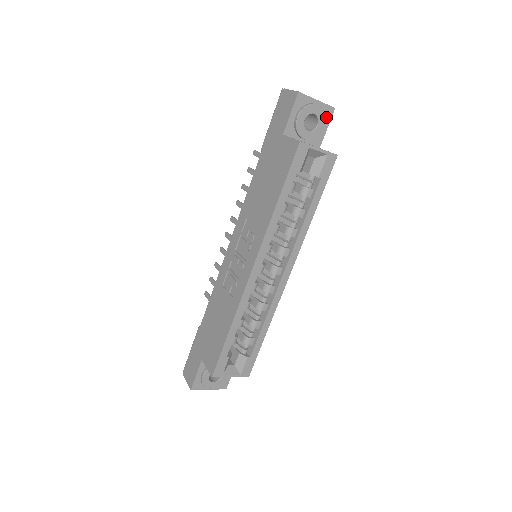
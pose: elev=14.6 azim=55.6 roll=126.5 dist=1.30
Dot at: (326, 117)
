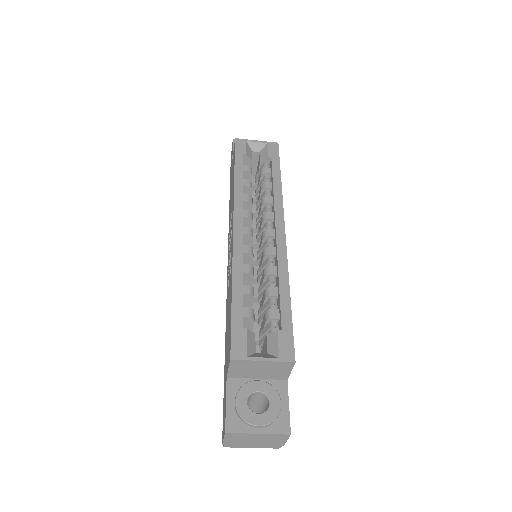
Dot at: occluded
